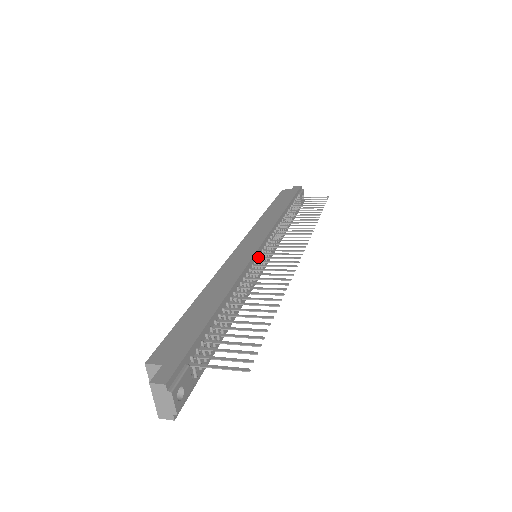
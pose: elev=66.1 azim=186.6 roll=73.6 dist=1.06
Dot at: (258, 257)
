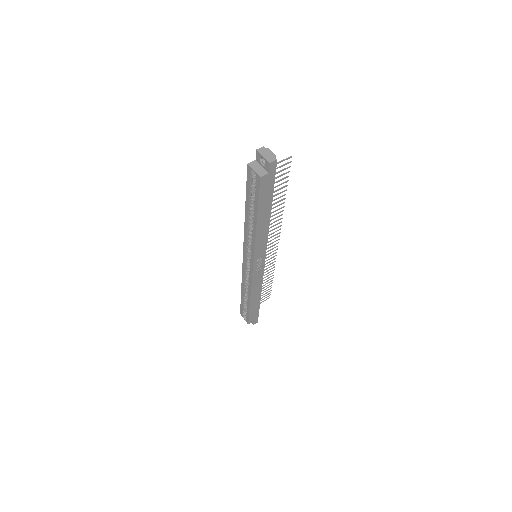
Dot at: occluded
